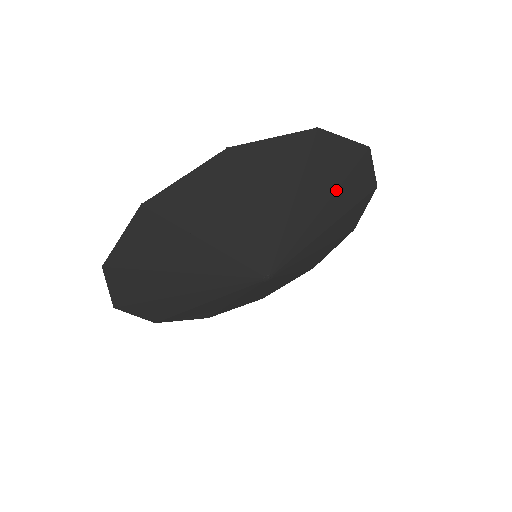
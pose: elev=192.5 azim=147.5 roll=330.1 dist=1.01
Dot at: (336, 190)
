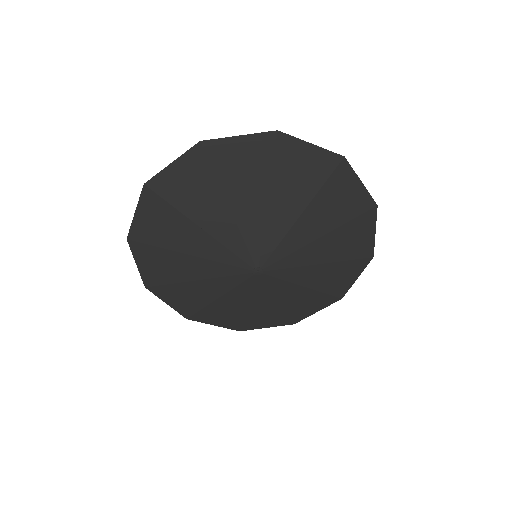
Dot at: (340, 226)
